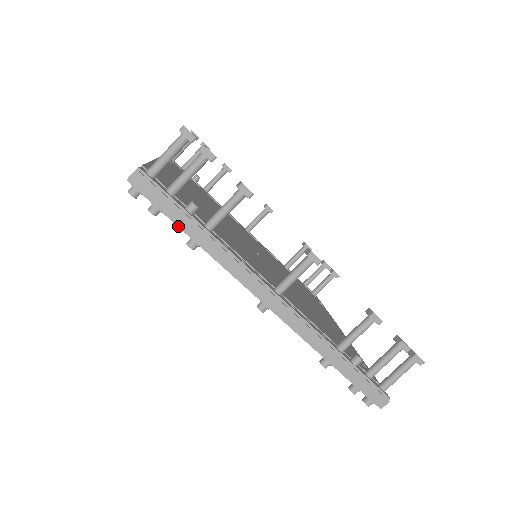
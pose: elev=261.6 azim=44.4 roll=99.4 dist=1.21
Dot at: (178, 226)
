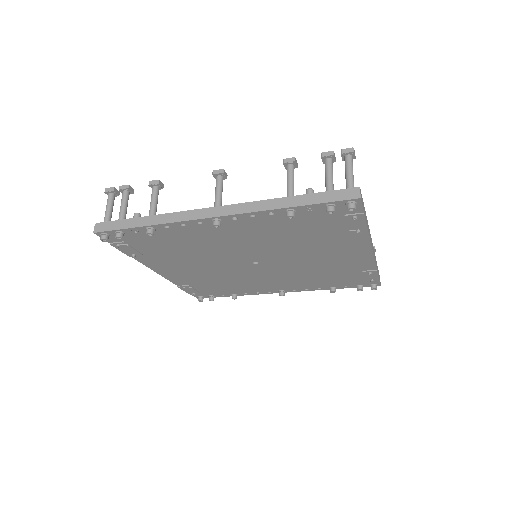
Dot at: (132, 228)
